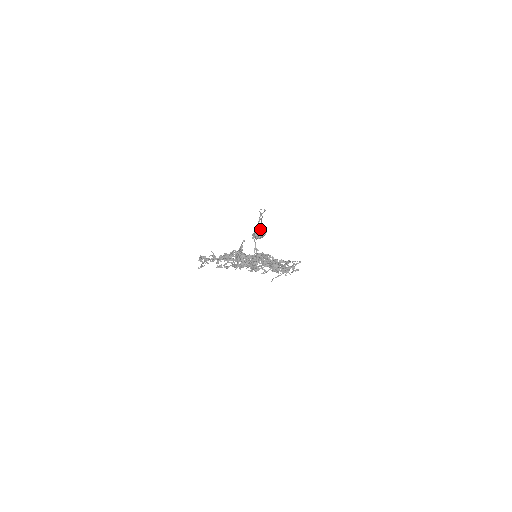
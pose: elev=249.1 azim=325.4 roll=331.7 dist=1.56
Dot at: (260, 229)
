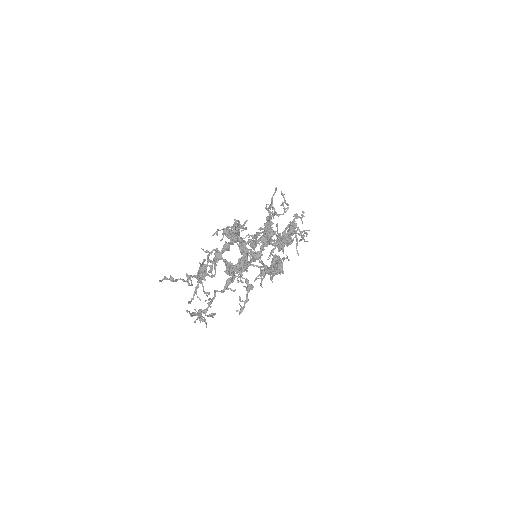
Dot at: (271, 262)
